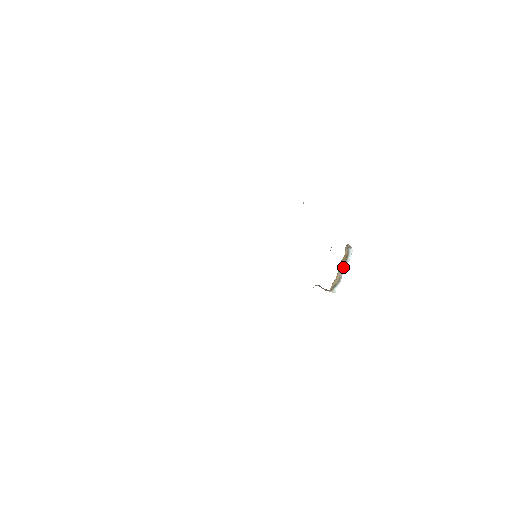
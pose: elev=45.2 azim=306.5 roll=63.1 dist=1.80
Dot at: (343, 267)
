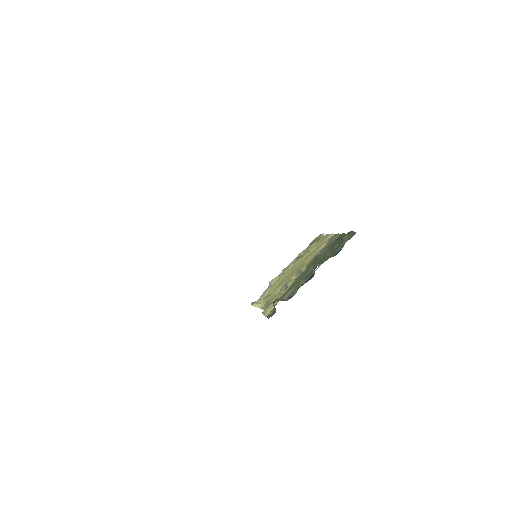
Dot at: occluded
